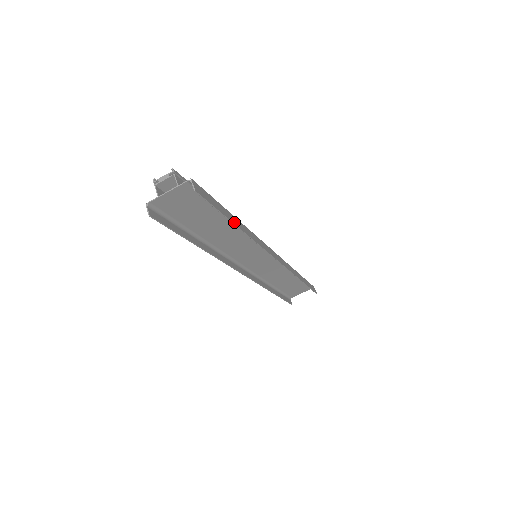
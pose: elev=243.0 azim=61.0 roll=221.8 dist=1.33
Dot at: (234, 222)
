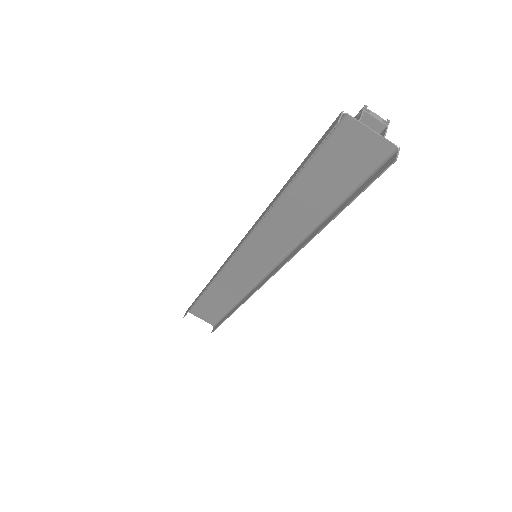
Dot at: (333, 217)
